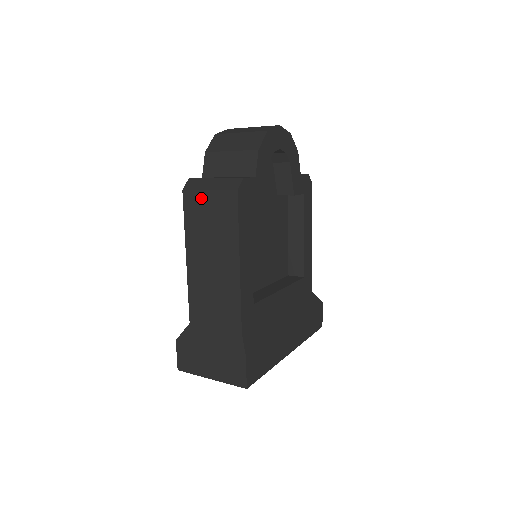
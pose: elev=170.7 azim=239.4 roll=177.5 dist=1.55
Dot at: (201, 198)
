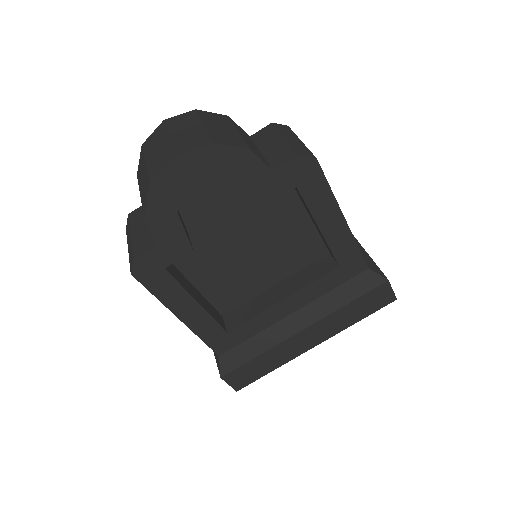
Dot at: occluded
